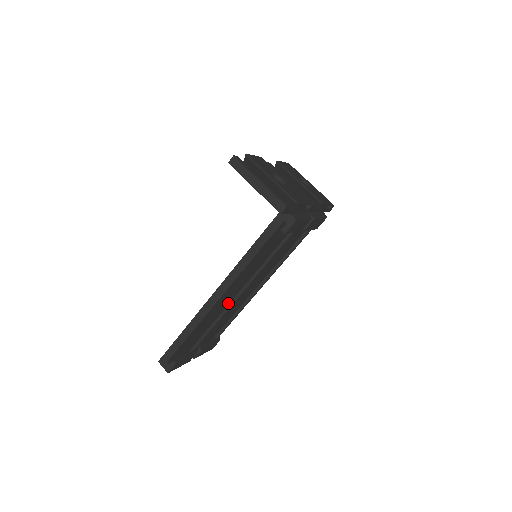
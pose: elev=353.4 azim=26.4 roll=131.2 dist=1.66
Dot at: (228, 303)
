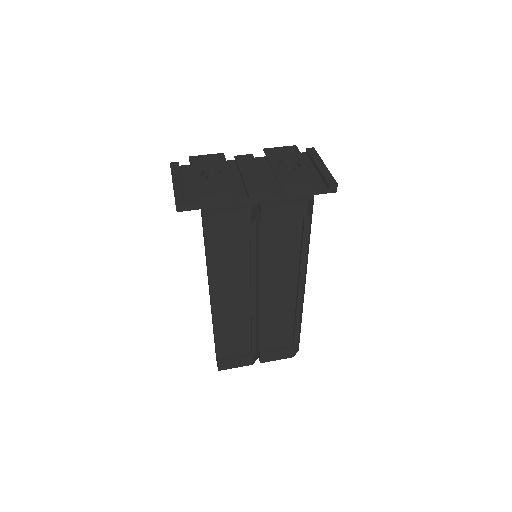
Dot at: (248, 306)
